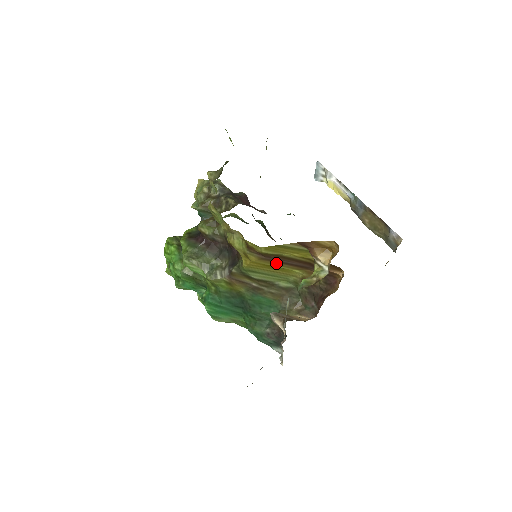
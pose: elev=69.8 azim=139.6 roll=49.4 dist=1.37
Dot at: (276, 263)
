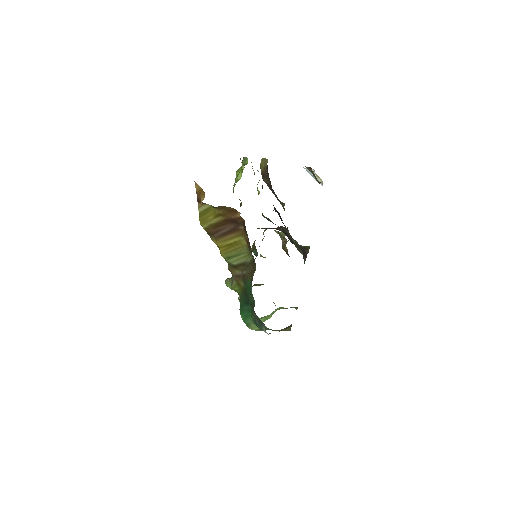
Dot at: (225, 238)
